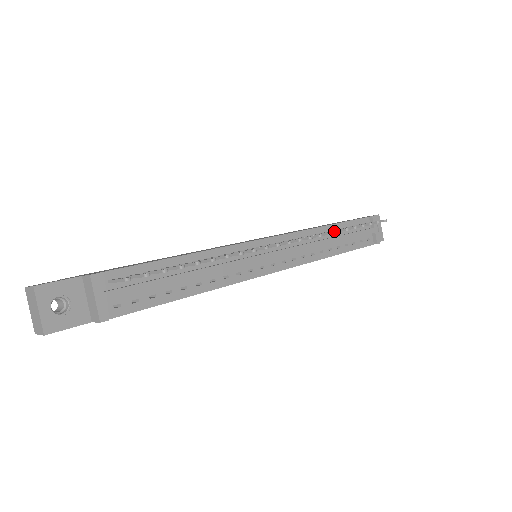
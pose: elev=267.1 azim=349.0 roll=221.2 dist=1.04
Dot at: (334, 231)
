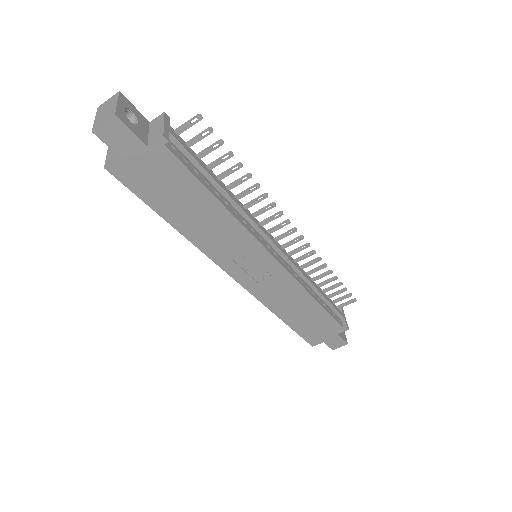
Dot at: (322, 264)
